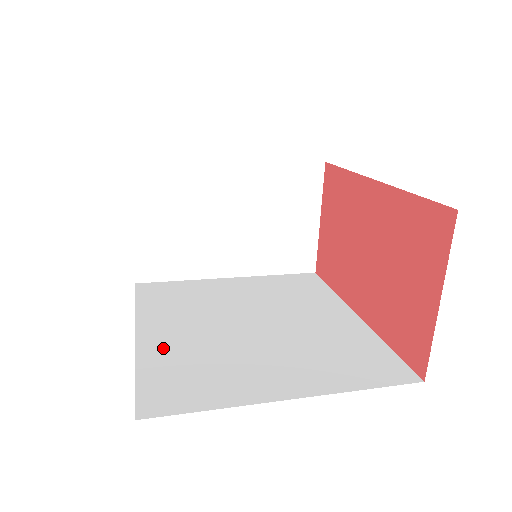
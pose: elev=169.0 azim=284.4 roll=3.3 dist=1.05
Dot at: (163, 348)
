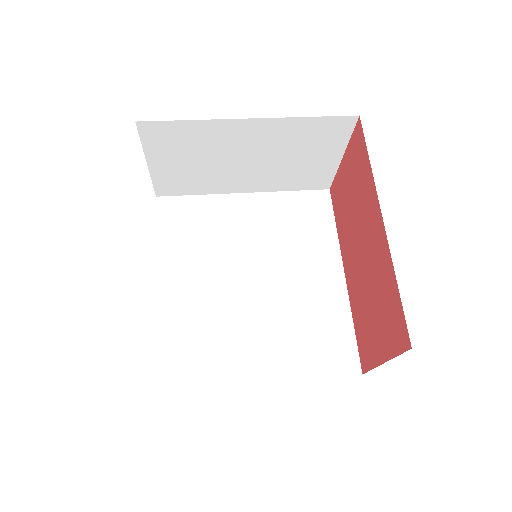
Dot at: (177, 309)
